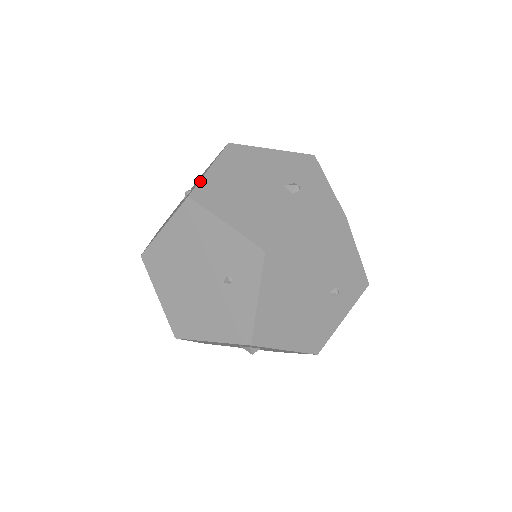
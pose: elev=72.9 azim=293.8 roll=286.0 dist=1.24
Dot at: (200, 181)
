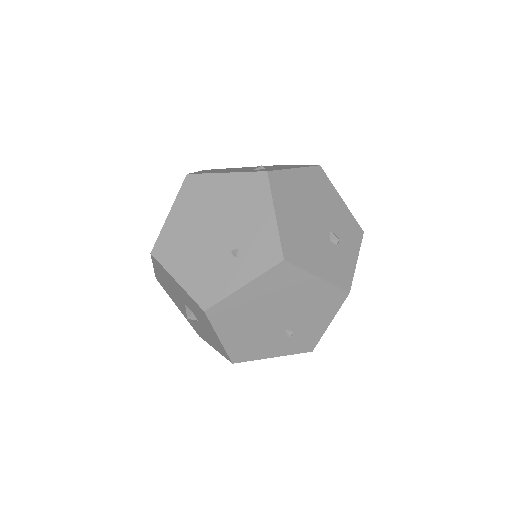
Dot at: (283, 170)
